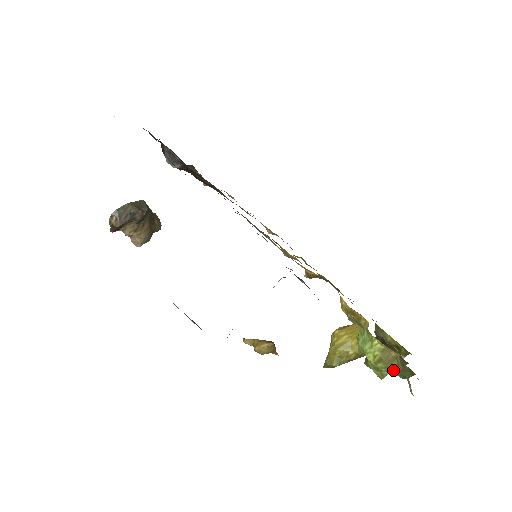
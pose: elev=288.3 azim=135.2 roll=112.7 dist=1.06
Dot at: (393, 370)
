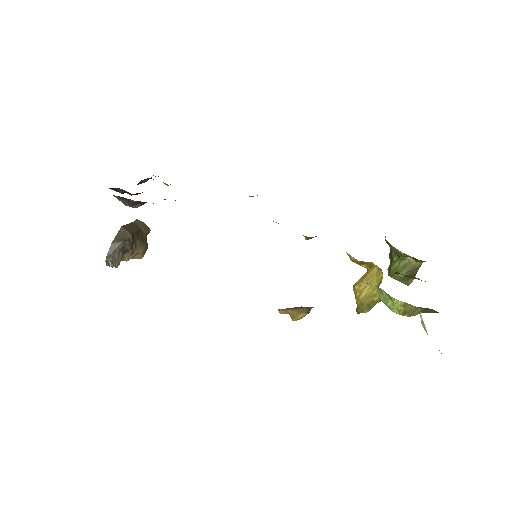
Dot at: occluded
